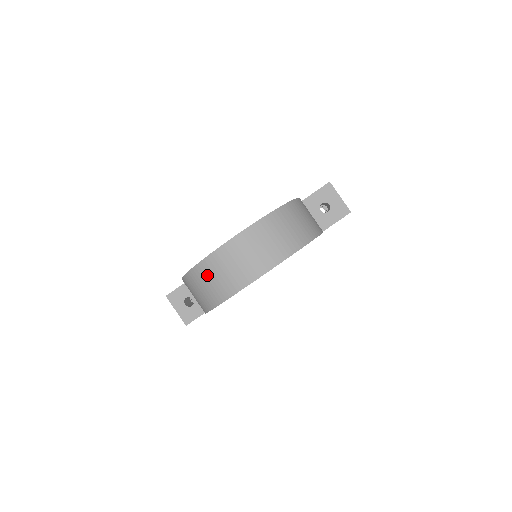
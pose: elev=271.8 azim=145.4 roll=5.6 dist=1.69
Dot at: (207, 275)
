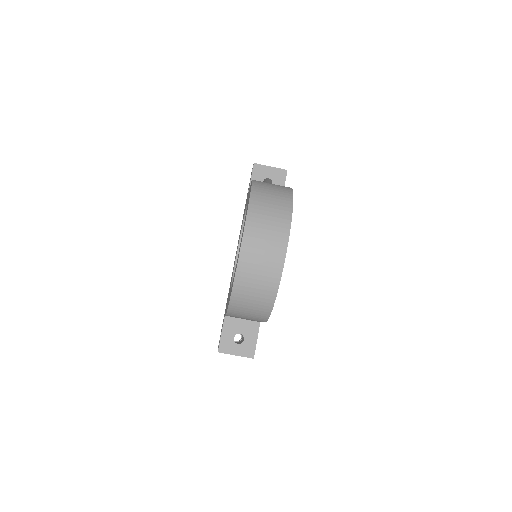
Dot at: (249, 281)
